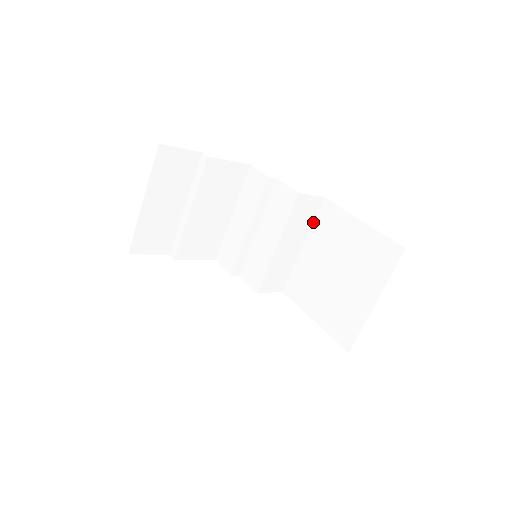
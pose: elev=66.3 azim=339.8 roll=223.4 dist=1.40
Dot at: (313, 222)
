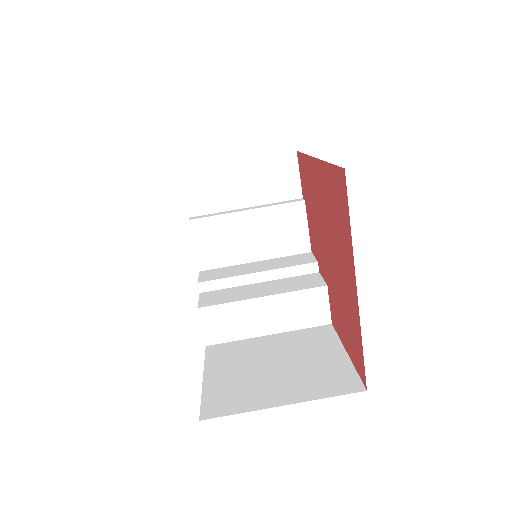
Dot at: (301, 329)
